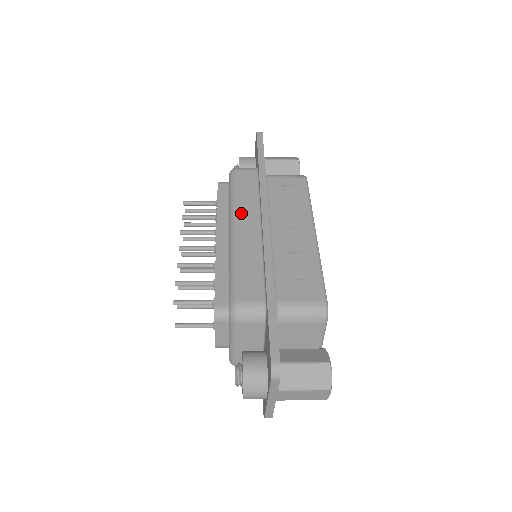
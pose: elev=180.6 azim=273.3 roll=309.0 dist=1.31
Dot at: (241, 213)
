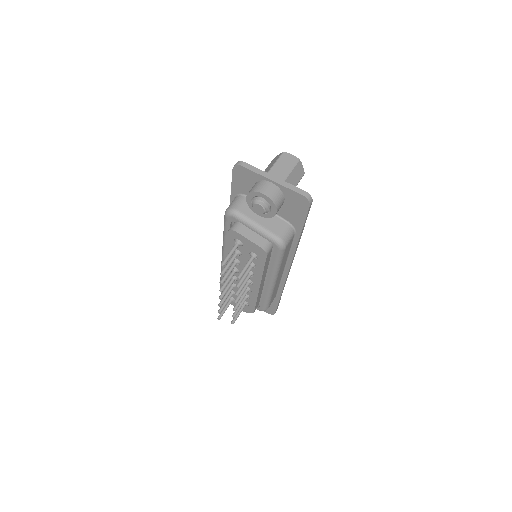
Dot at: occluded
